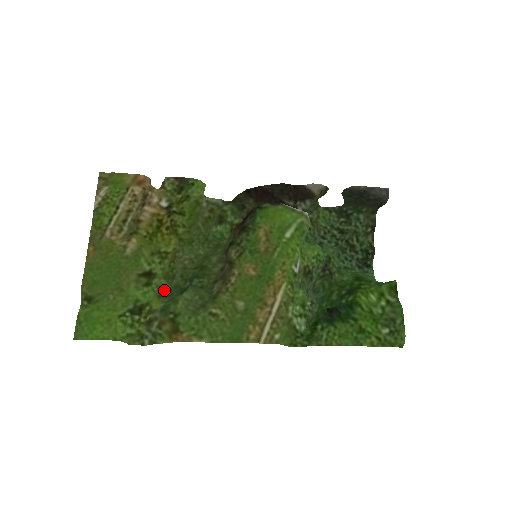
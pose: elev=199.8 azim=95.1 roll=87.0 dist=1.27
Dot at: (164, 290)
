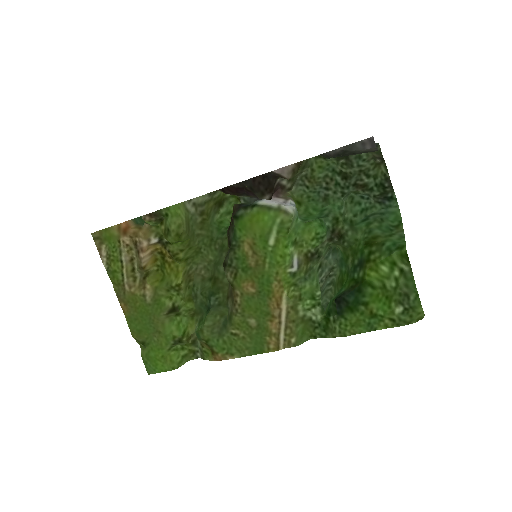
Dot at: (194, 310)
